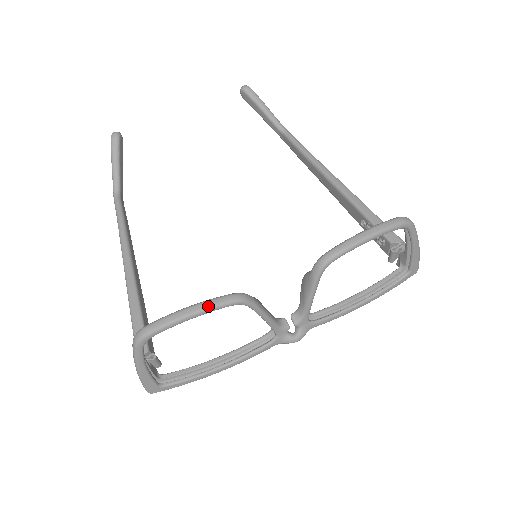
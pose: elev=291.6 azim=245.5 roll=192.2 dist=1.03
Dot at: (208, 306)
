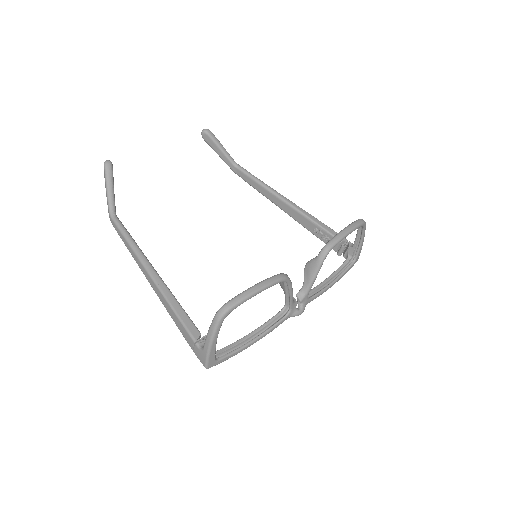
Dot at: (269, 283)
